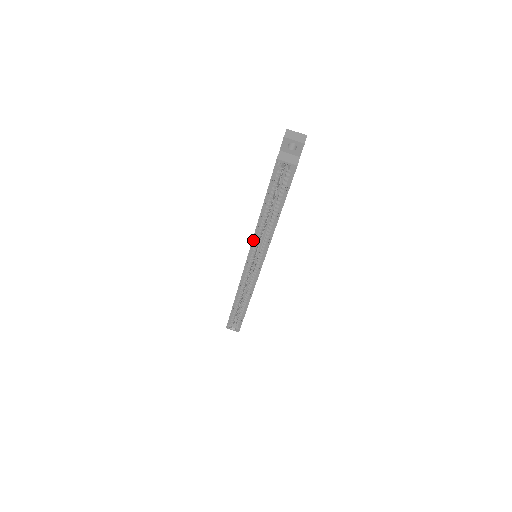
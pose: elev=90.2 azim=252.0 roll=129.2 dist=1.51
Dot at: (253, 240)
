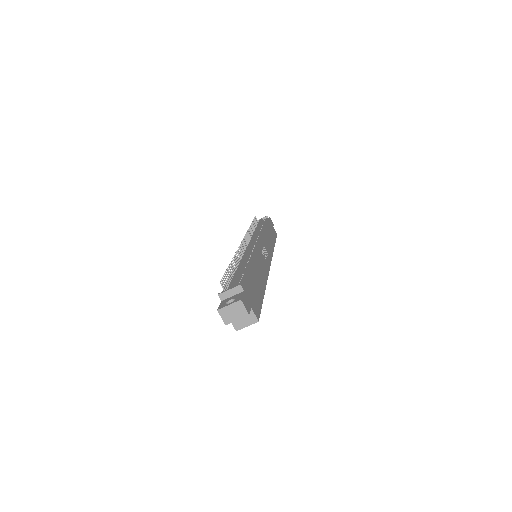
Dot at: occluded
